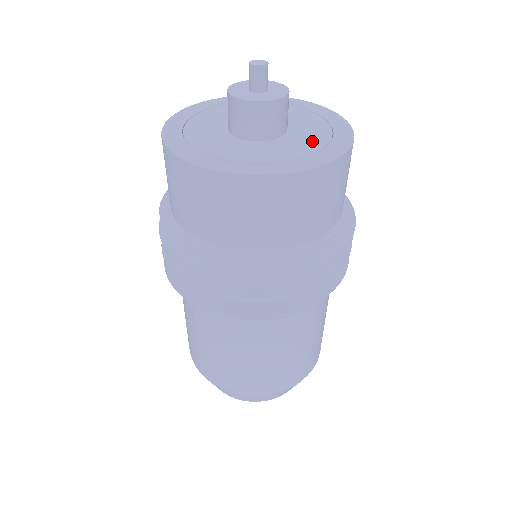
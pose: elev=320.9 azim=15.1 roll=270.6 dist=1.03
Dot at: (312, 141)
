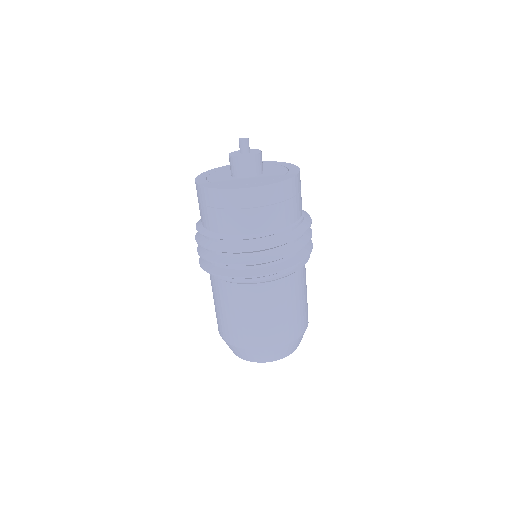
Dot at: (271, 177)
